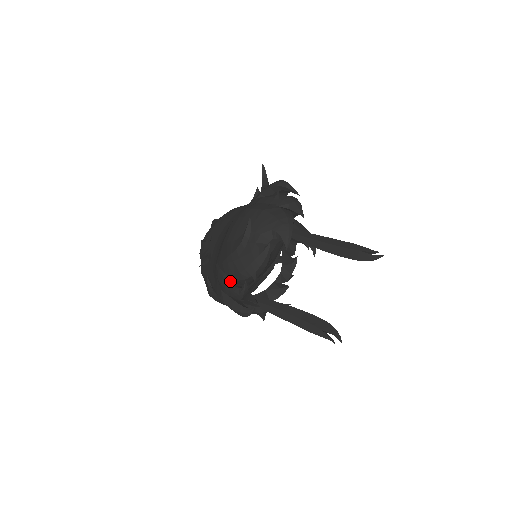
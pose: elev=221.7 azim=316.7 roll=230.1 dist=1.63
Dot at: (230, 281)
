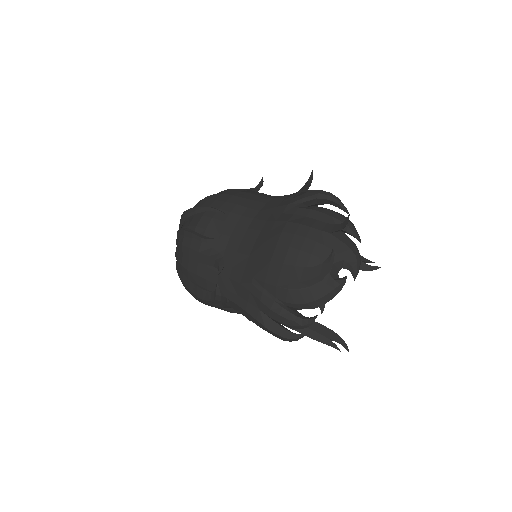
Dot at: (286, 308)
